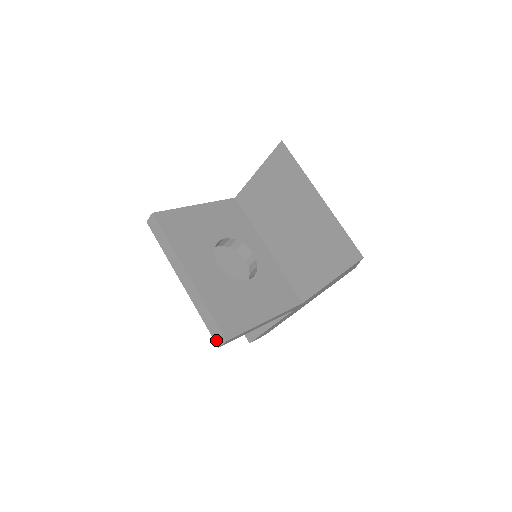
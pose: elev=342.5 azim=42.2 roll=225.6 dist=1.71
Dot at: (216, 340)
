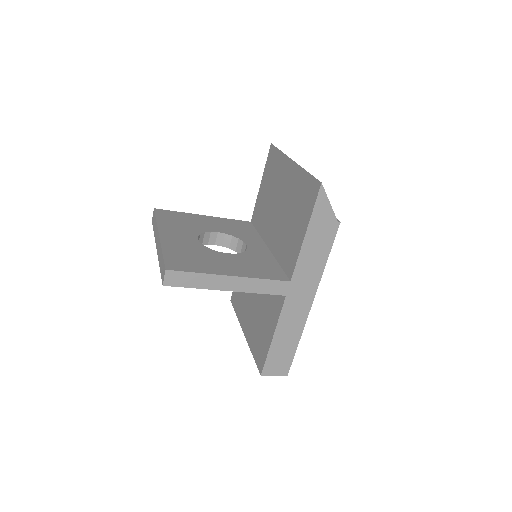
Dot at: (162, 279)
